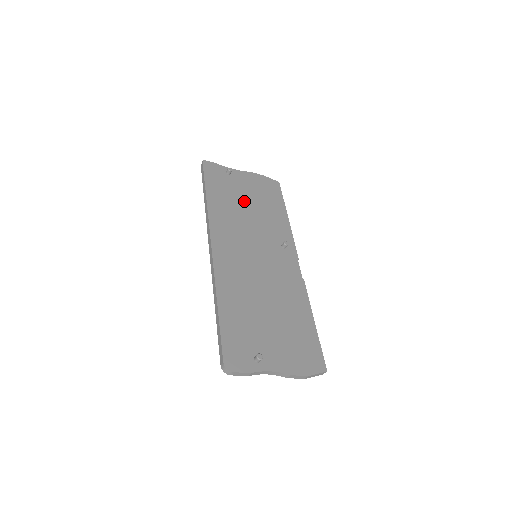
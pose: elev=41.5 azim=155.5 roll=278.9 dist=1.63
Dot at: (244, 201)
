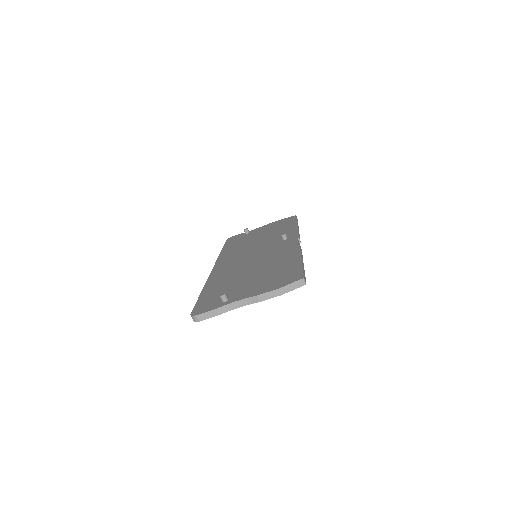
Dot at: (255, 237)
